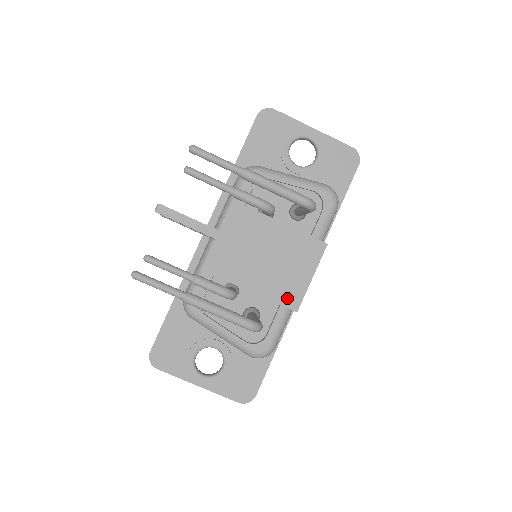
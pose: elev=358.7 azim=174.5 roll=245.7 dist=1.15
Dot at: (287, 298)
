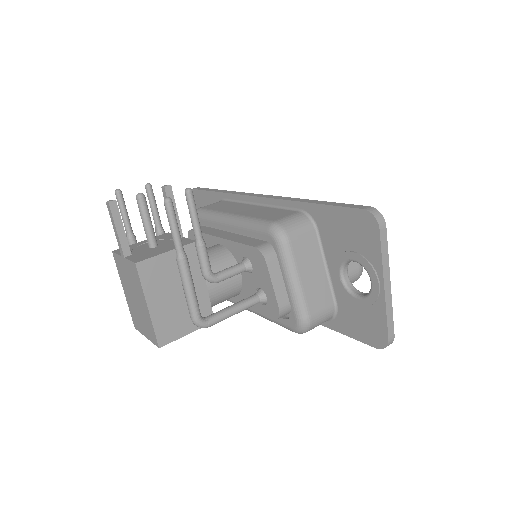
Dot at: (134, 319)
